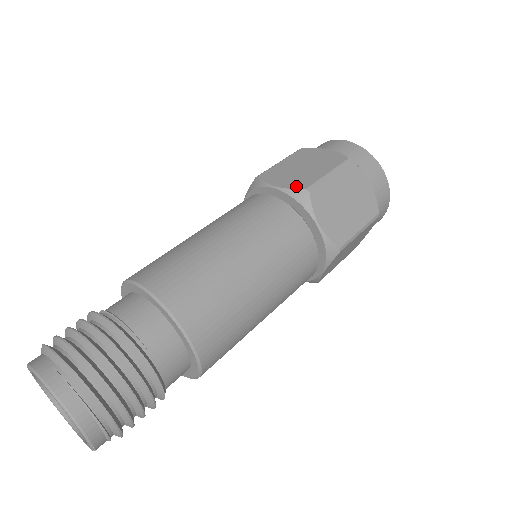
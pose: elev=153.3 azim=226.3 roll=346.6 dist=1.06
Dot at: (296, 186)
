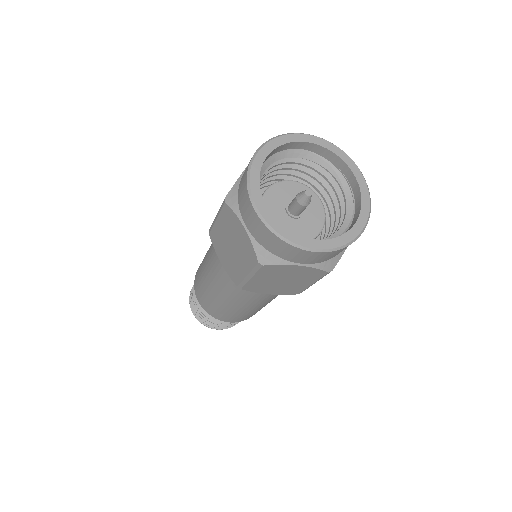
Dot at: (231, 277)
